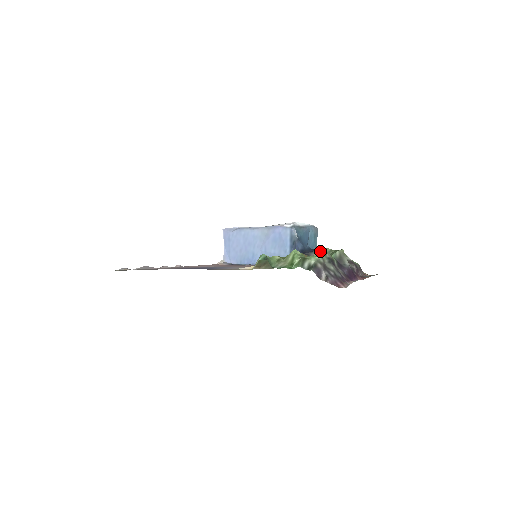
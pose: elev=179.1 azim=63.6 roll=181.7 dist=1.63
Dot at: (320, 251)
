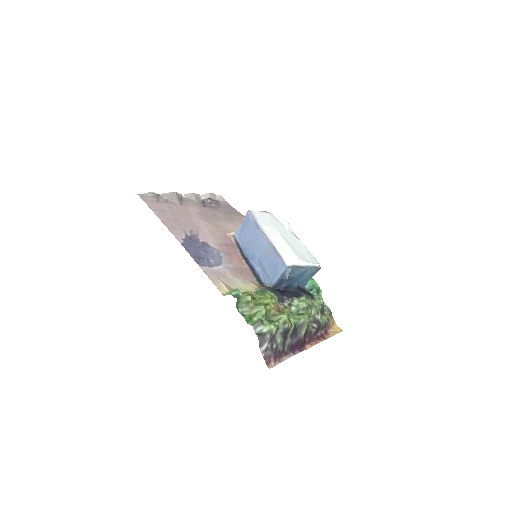
Dot at: (284, 317)
